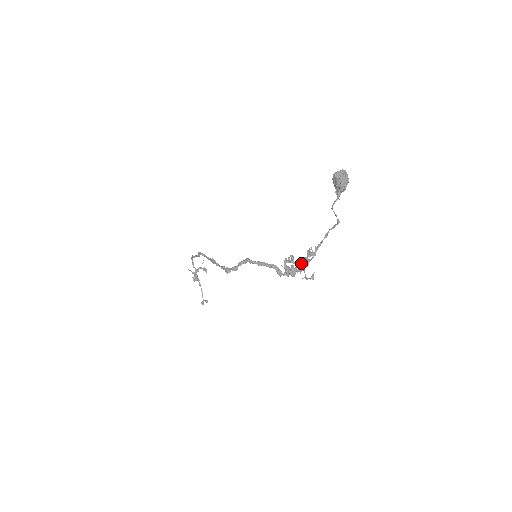
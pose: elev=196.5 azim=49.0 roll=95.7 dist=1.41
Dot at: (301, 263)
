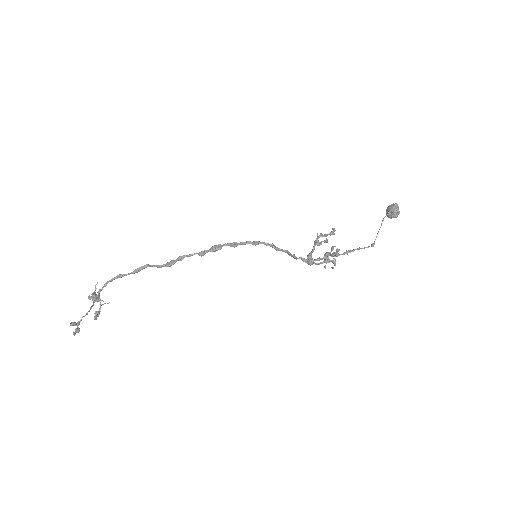
Dot at: (327, 253)
